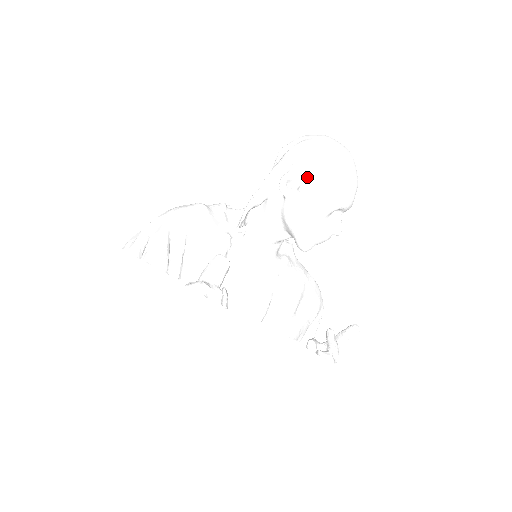
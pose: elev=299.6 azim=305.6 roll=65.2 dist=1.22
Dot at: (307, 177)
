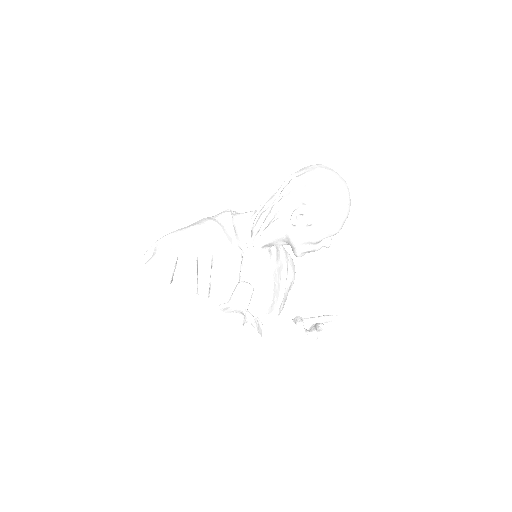
Dot at: (316, 215)
